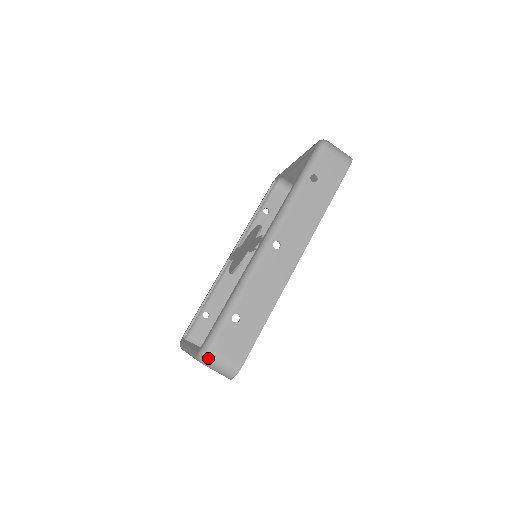
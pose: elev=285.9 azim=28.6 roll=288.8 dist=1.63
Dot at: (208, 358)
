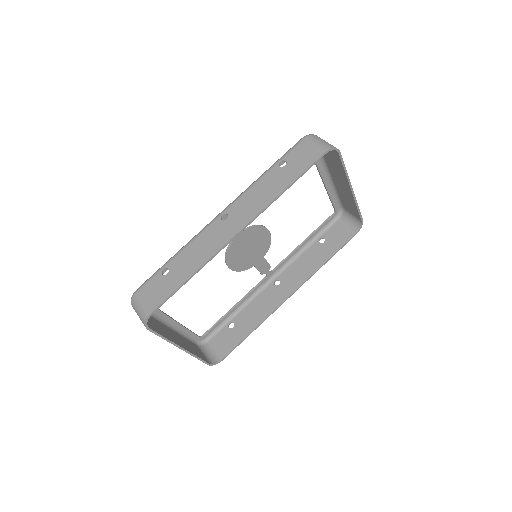
Dot at: (133, 300)
